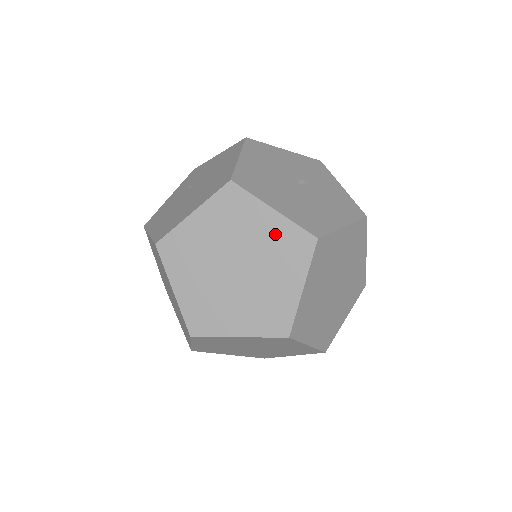
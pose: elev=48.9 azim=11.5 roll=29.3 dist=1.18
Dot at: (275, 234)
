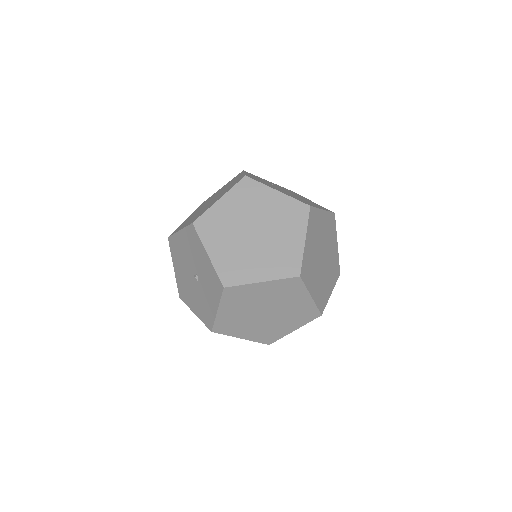
Dot at: (335, 256)
